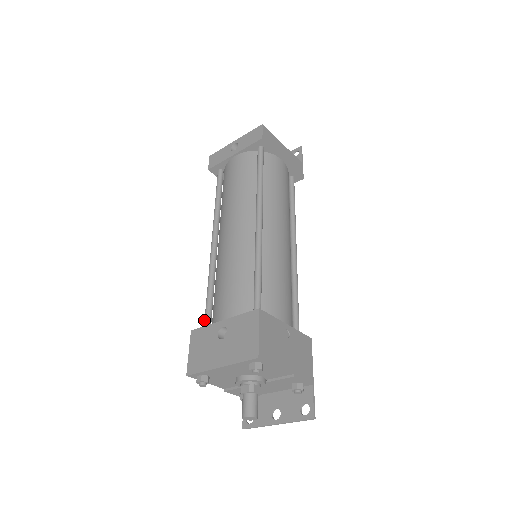
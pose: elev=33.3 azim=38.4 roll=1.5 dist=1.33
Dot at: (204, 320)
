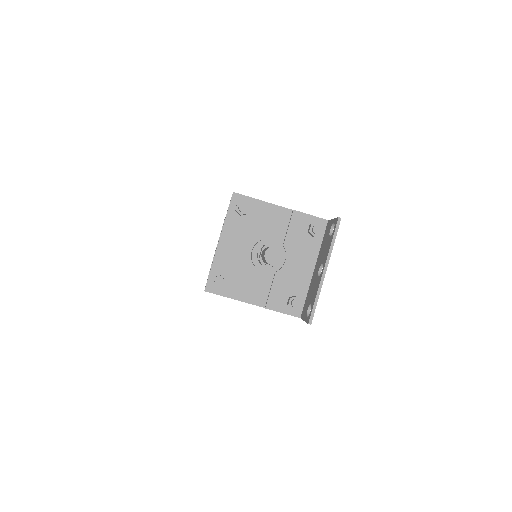
Dot at: occluded
